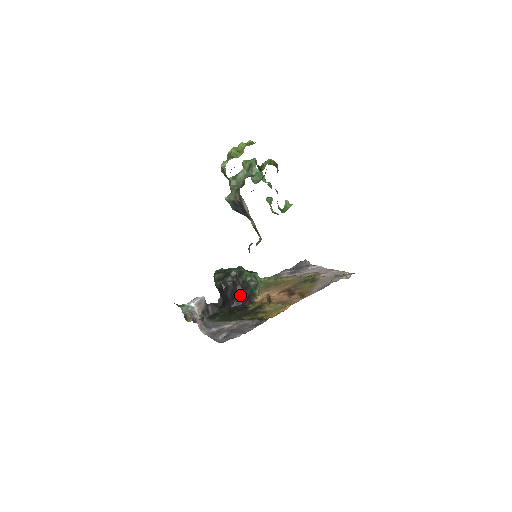
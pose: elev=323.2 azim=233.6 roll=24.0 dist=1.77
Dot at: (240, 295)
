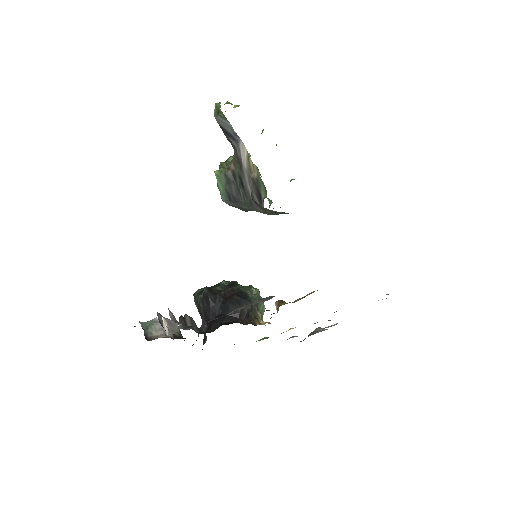
Dot at: (235, 305)
